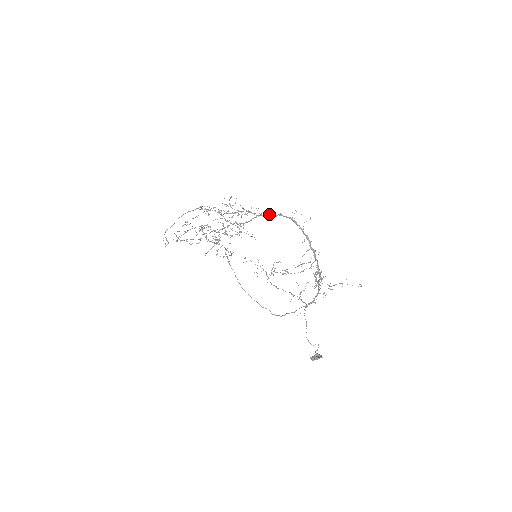
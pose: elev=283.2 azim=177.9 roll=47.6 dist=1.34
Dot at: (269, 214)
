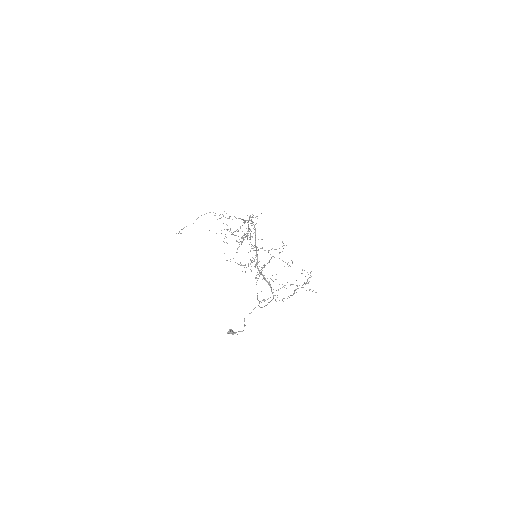
Dot at: occluded
